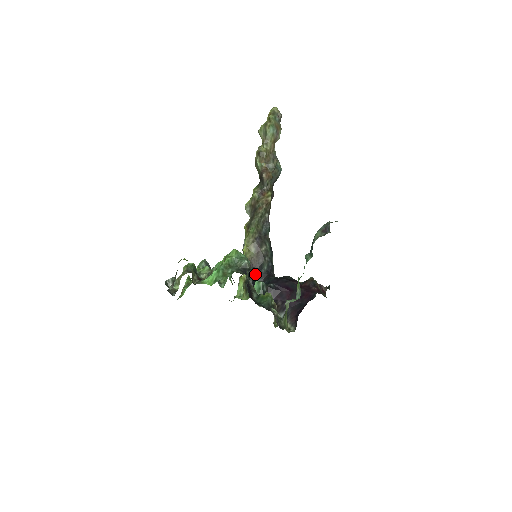
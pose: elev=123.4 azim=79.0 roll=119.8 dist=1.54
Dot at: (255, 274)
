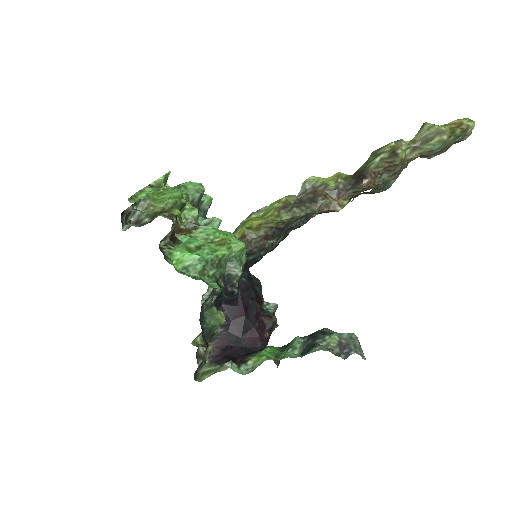
Dot at: occluded
